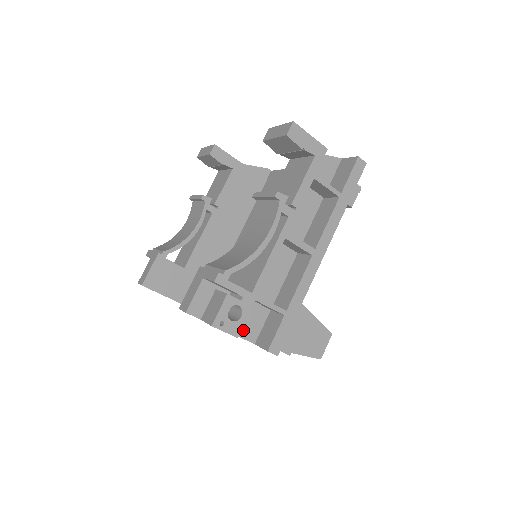
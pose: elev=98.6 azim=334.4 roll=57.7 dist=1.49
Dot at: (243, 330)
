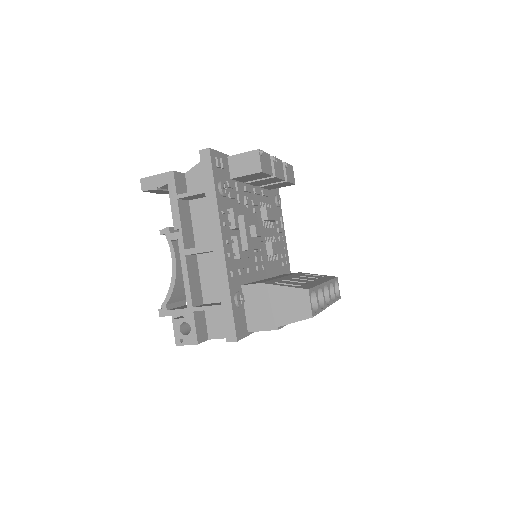
Dot at: (220, 332)
